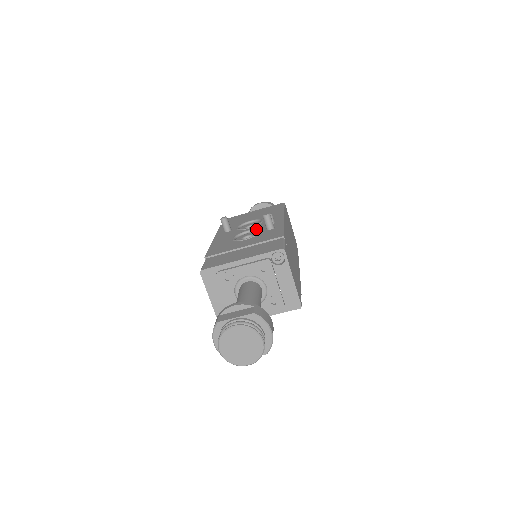
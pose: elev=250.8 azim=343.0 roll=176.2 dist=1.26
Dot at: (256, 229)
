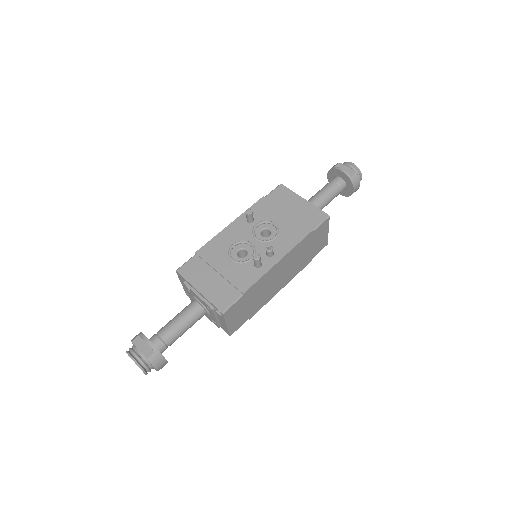
Dot at: (254, 251)
